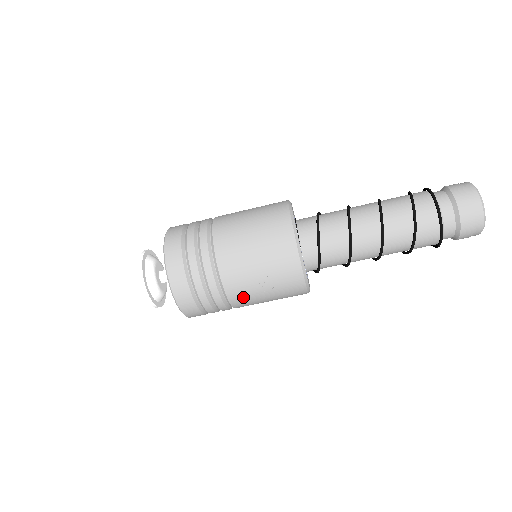
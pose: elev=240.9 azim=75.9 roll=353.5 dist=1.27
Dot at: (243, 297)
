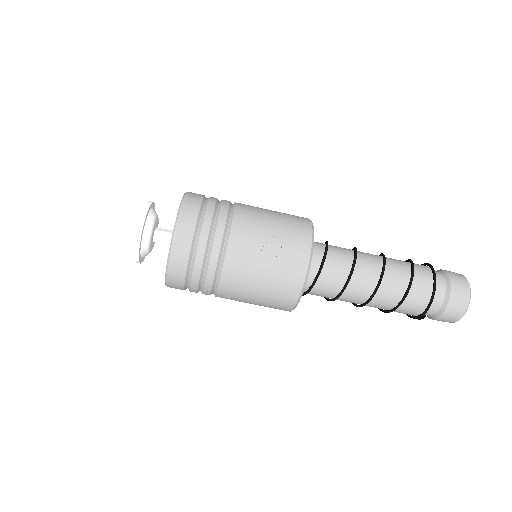
Dot at: (242, 255)
